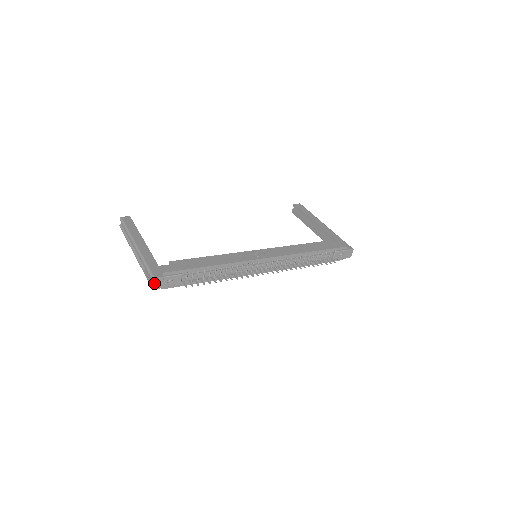
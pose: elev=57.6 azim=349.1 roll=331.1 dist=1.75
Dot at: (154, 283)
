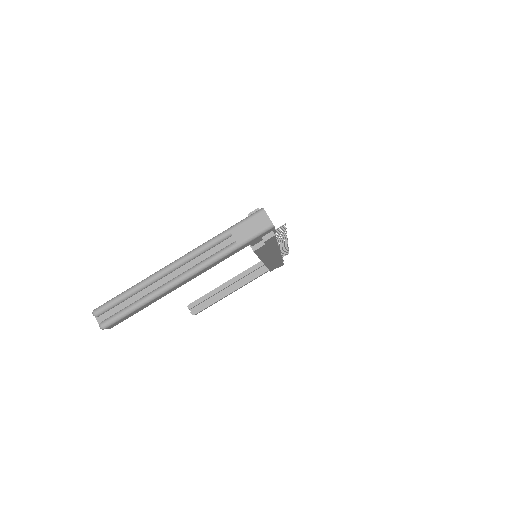
Dot at: (268, 217)
